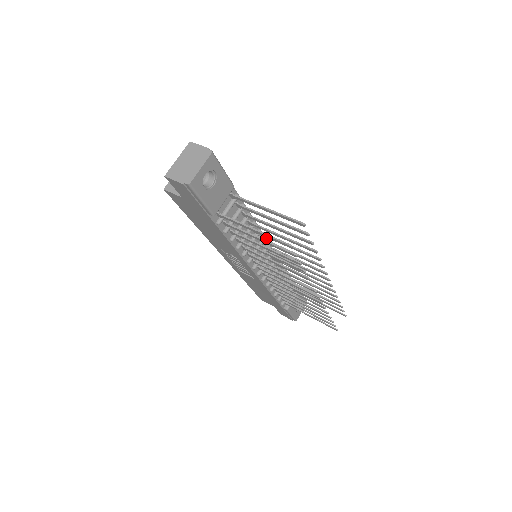
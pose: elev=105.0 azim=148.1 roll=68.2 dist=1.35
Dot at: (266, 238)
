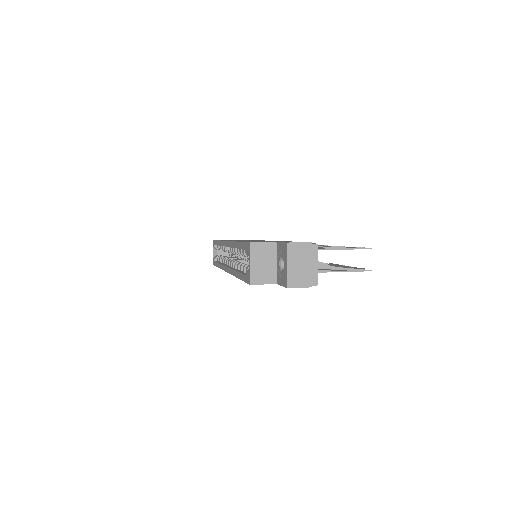
Dot at: occluded
